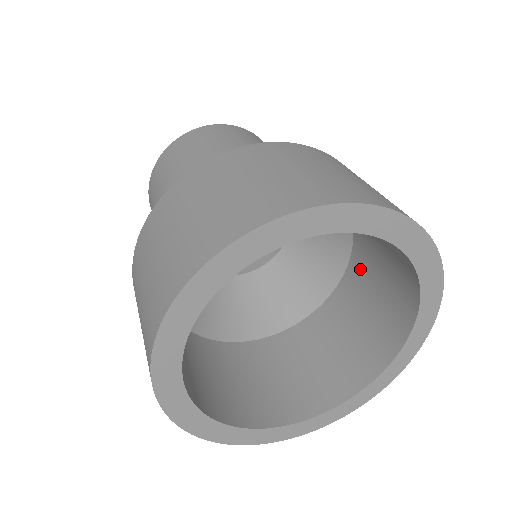
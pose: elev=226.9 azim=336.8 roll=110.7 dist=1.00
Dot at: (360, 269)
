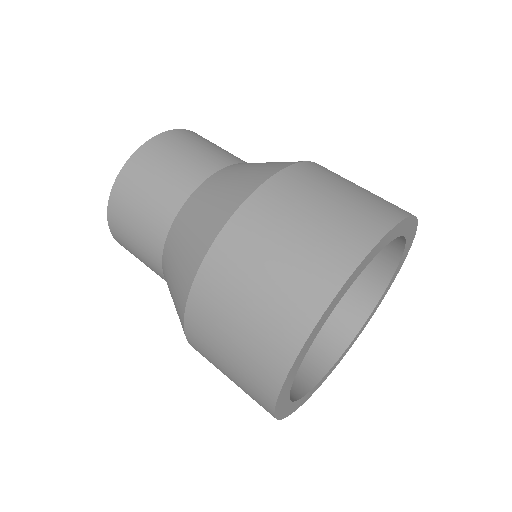
Dot at: occluded
